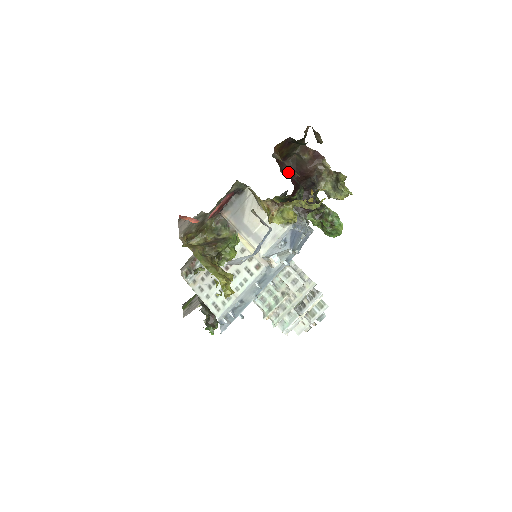
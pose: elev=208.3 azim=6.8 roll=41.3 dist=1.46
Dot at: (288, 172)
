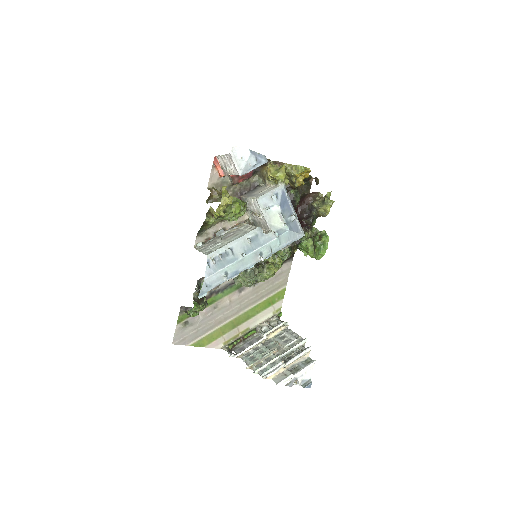
Dot at: occluded
